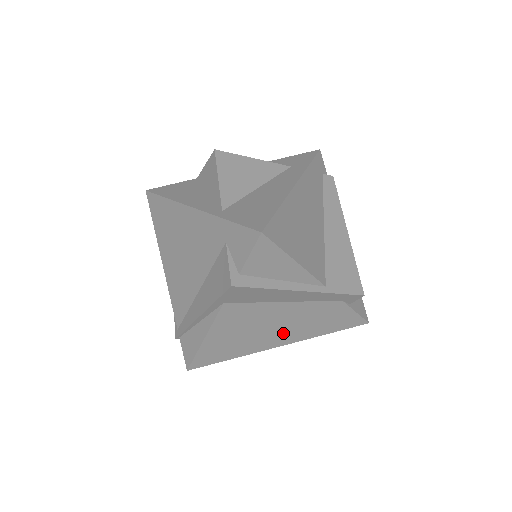
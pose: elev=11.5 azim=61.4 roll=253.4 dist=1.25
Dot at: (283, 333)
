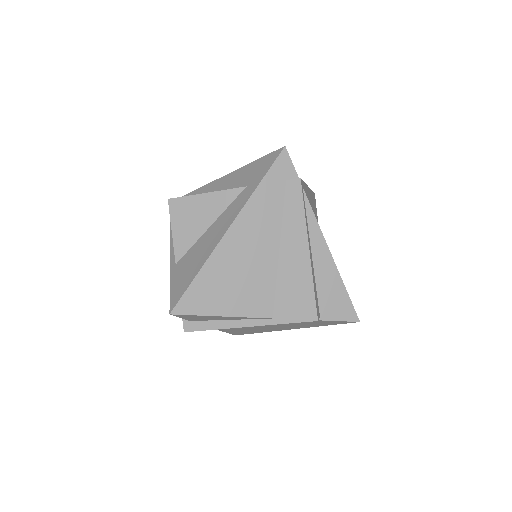
Dot at: (280, 327)
